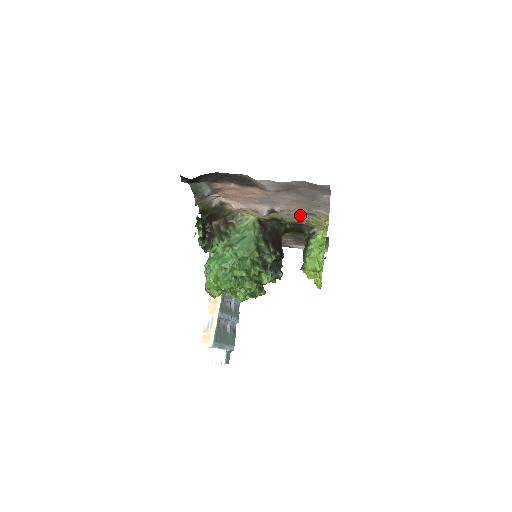
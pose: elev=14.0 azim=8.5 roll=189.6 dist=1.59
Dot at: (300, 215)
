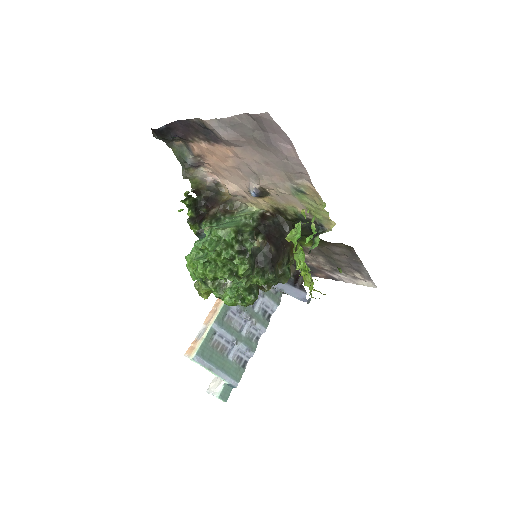
Dot at: (292, 196)
